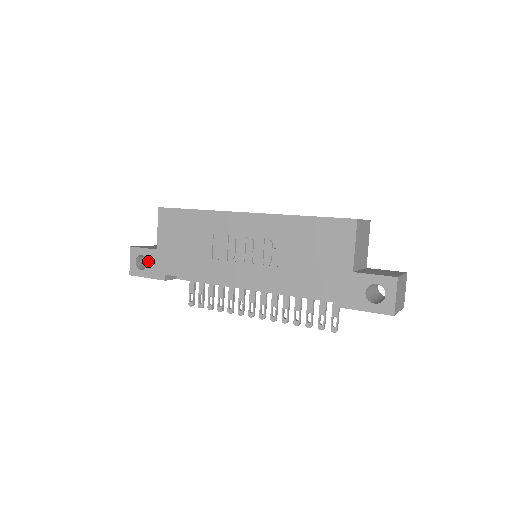
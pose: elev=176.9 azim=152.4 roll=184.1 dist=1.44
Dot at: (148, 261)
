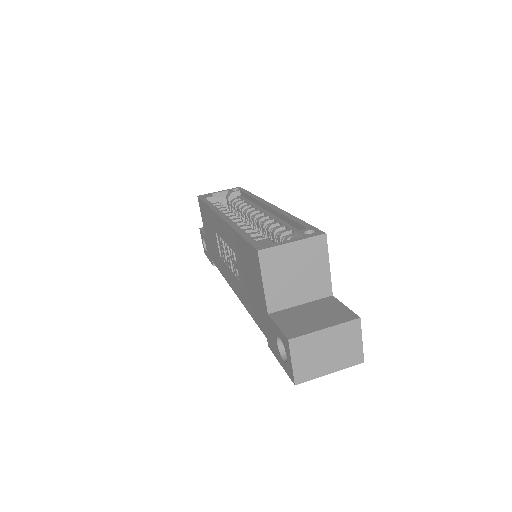
Dot at: (206, 245)
